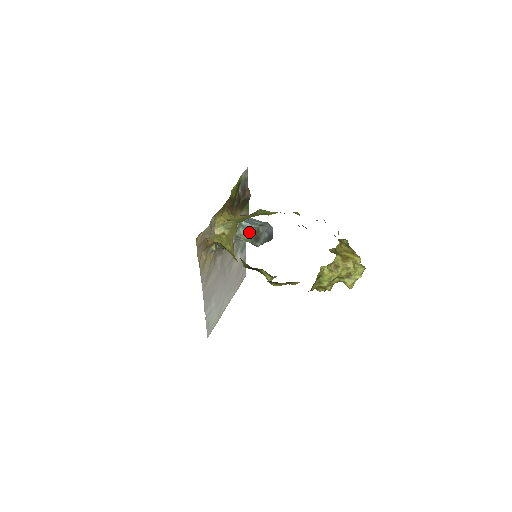
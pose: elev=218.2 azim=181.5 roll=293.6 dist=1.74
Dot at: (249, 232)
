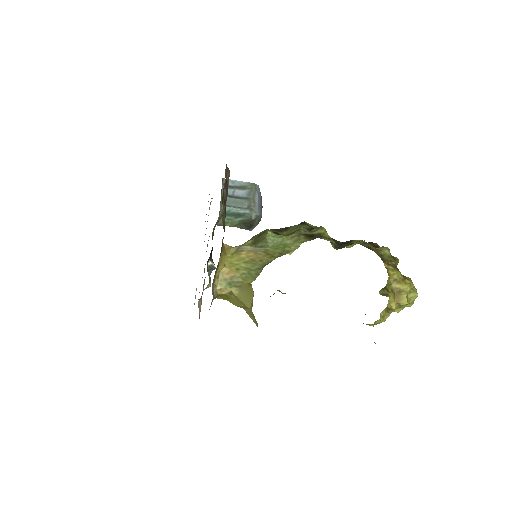
Dot at: (236, 218)
